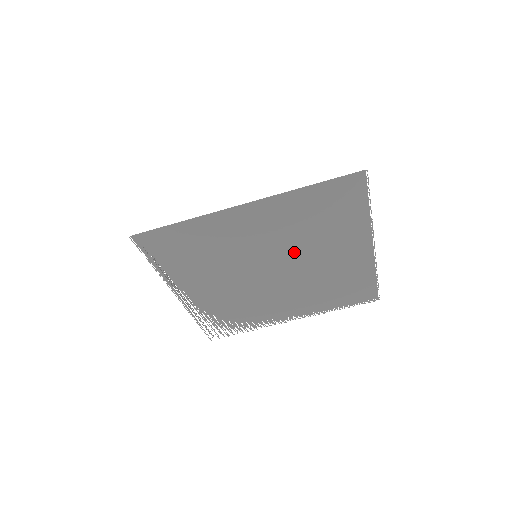
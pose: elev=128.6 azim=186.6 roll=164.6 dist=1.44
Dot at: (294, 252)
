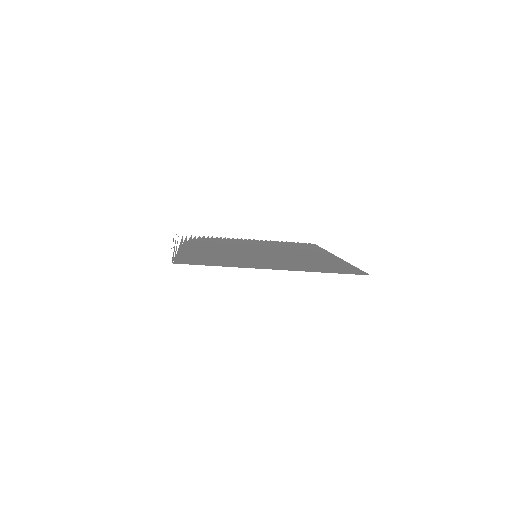
Dot at: (285, 256)
